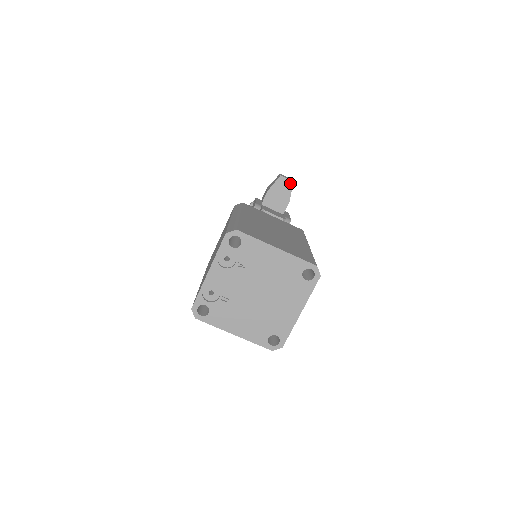
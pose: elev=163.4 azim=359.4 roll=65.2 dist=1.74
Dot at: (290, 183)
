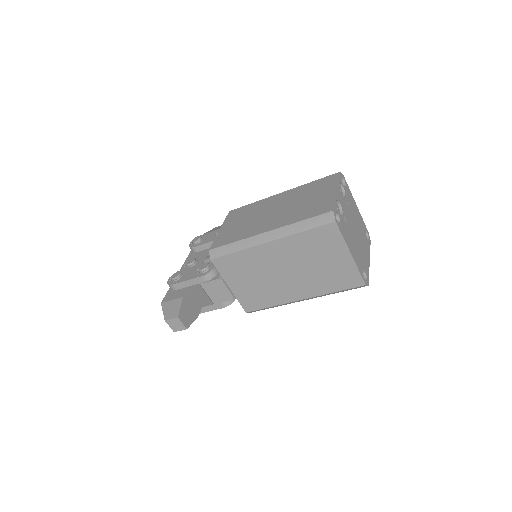
Dot at: occluded
